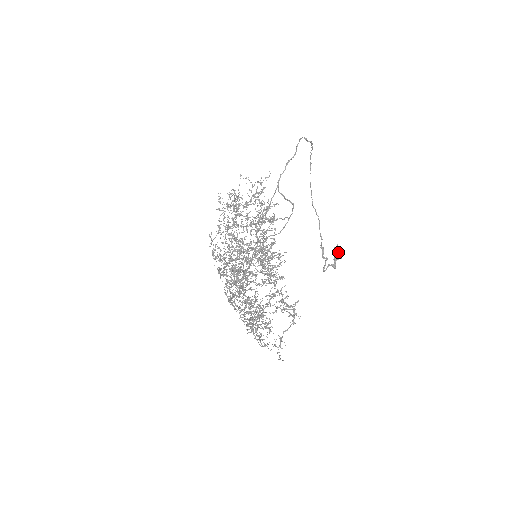
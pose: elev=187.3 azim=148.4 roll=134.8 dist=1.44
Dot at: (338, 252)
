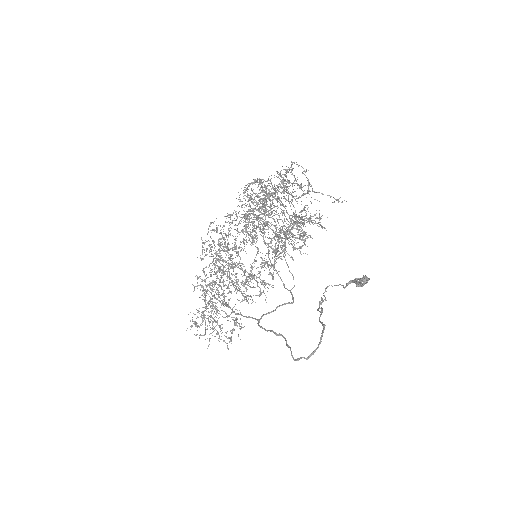
Dot at: (362, 284)
